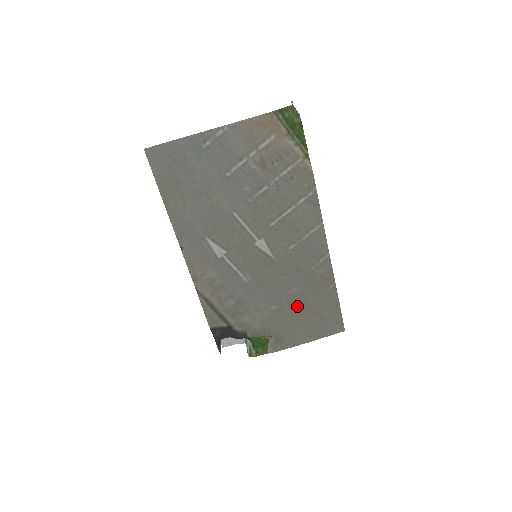
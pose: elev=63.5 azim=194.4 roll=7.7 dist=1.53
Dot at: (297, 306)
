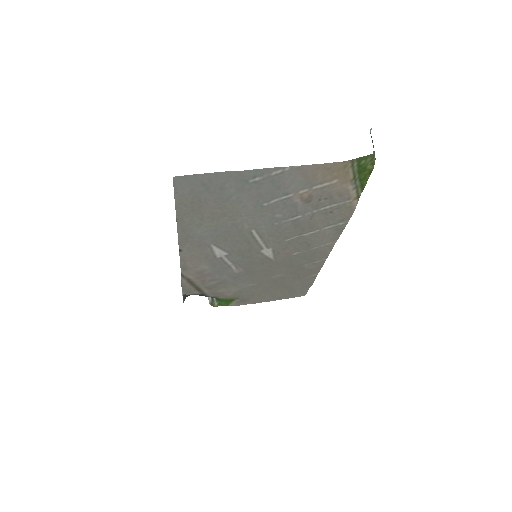
Dot at: (274, 284)
